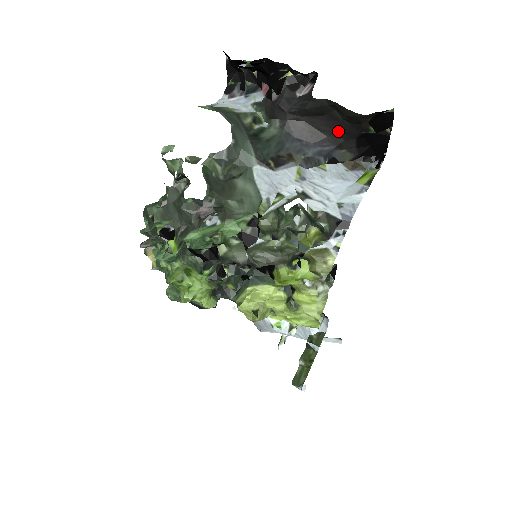
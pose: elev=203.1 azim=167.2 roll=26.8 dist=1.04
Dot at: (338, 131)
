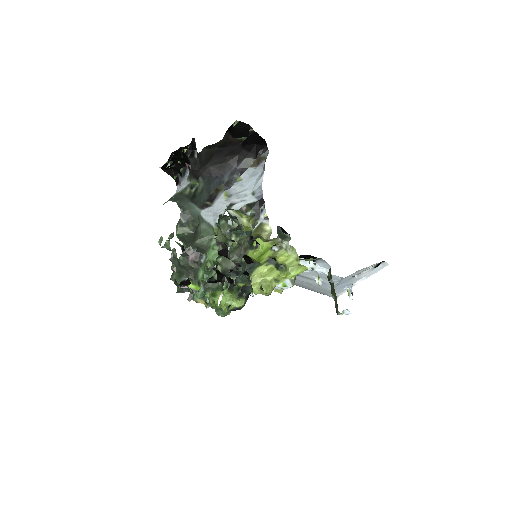
Dot at: (229, 155)
